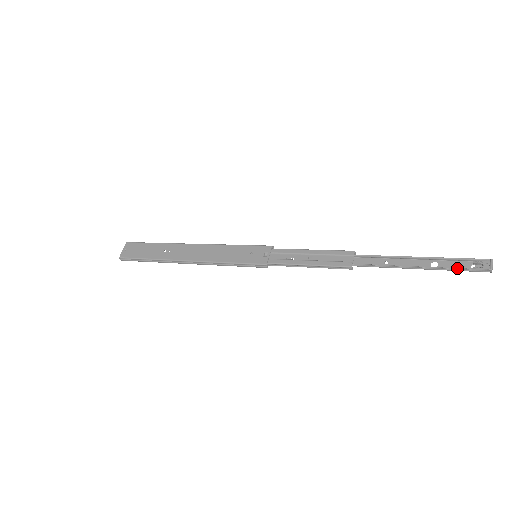
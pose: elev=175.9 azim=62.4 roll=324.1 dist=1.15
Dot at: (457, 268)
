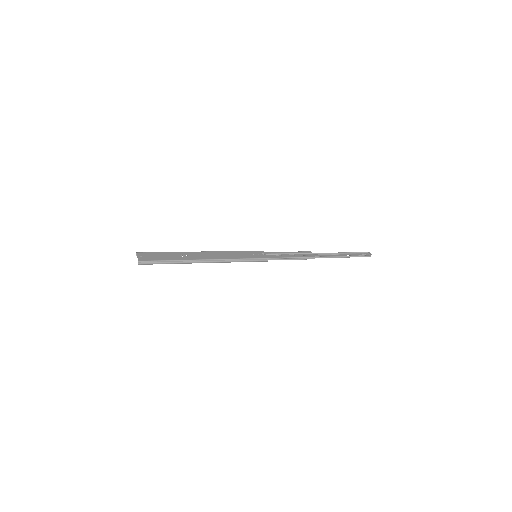
Dot at: (359, 255)
